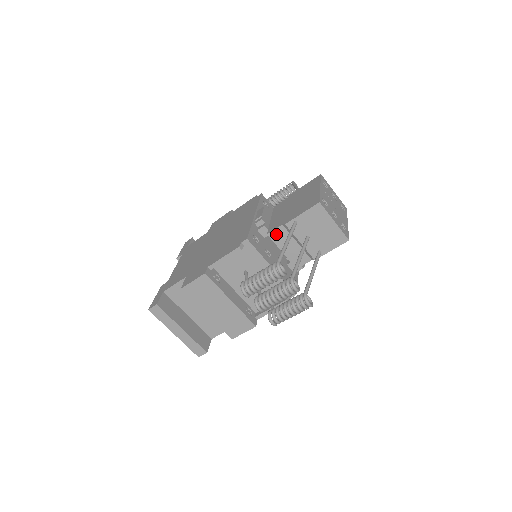
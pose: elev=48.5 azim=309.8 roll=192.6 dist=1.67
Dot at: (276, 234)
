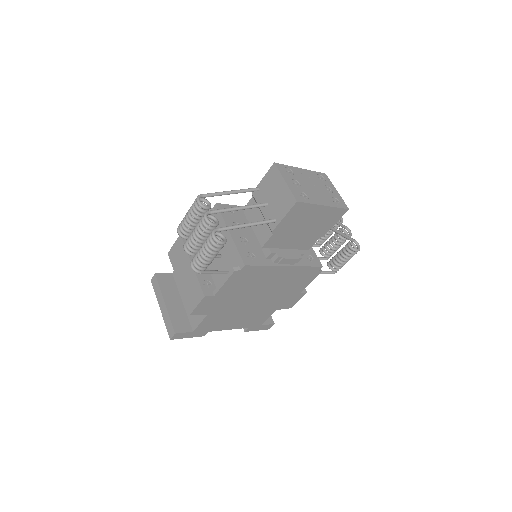
Dot at: occluded
